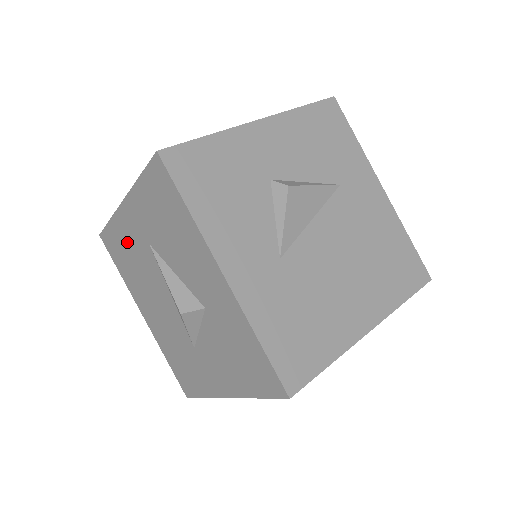
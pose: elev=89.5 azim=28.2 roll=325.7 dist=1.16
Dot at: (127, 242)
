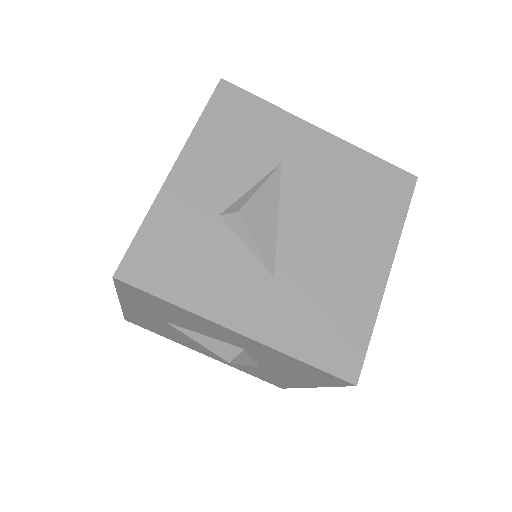
Dot at: (149, 322)
